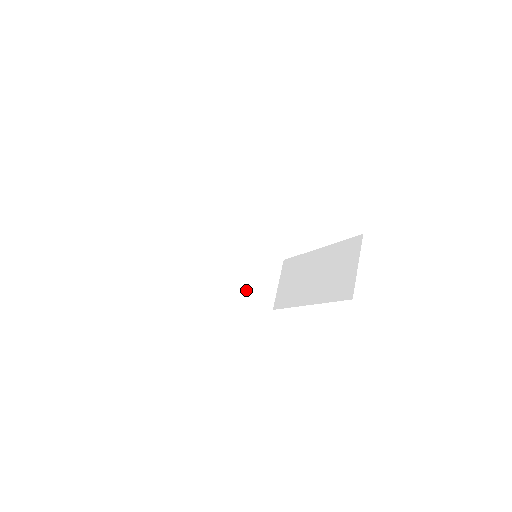
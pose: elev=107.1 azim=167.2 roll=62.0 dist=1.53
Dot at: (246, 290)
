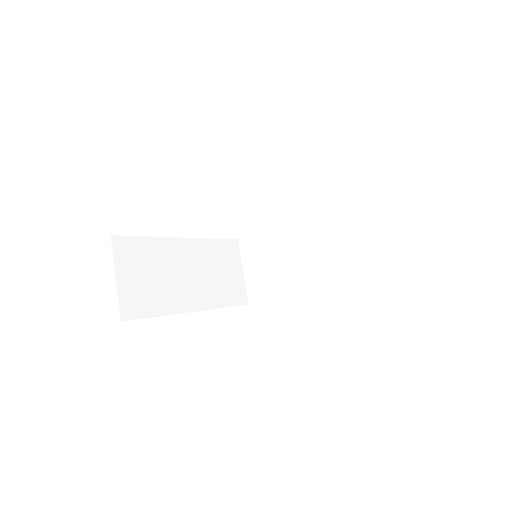
Dot at: (217, 294)
